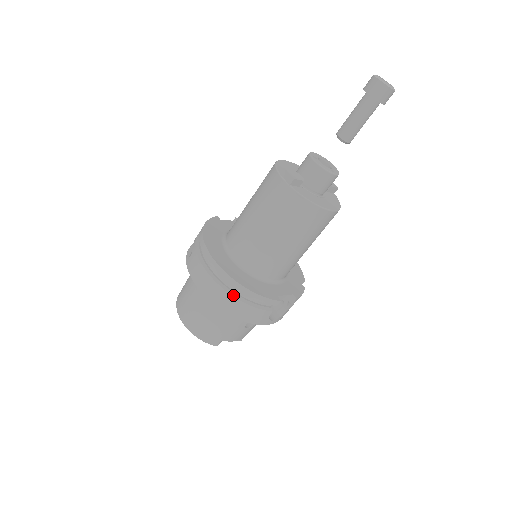
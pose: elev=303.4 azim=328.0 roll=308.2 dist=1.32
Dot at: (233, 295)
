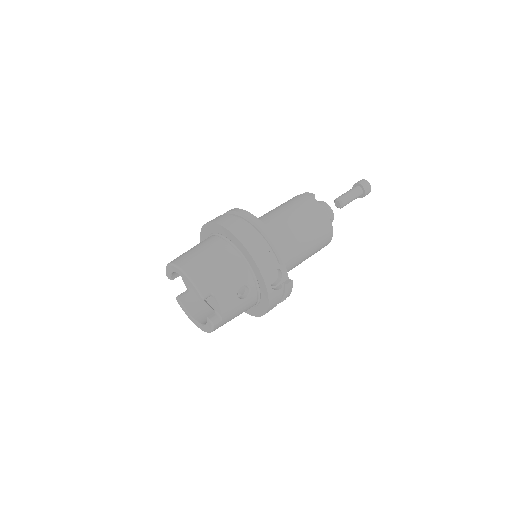
Dot at: (256, 233)
